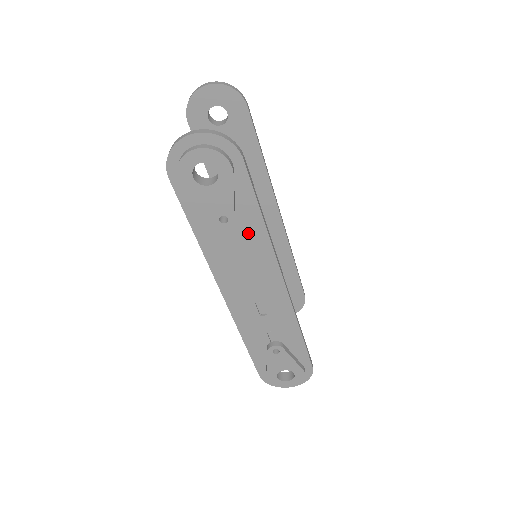
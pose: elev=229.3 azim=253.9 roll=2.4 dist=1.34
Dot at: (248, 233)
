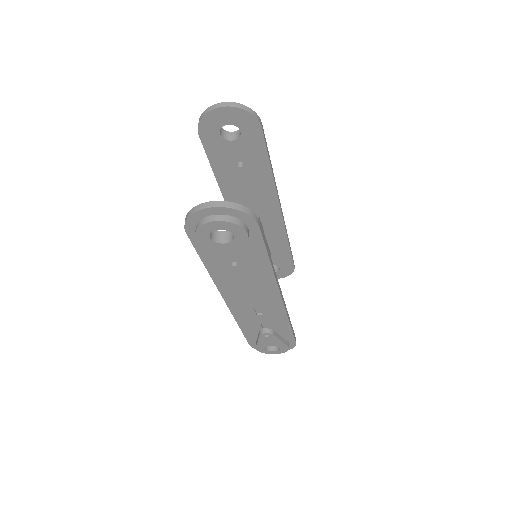
Dot at: (255, 269)
